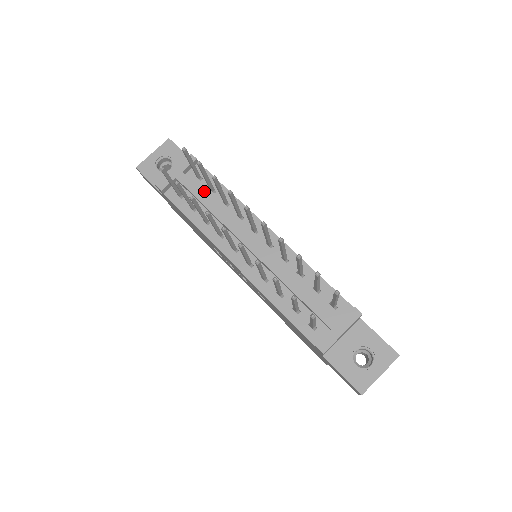
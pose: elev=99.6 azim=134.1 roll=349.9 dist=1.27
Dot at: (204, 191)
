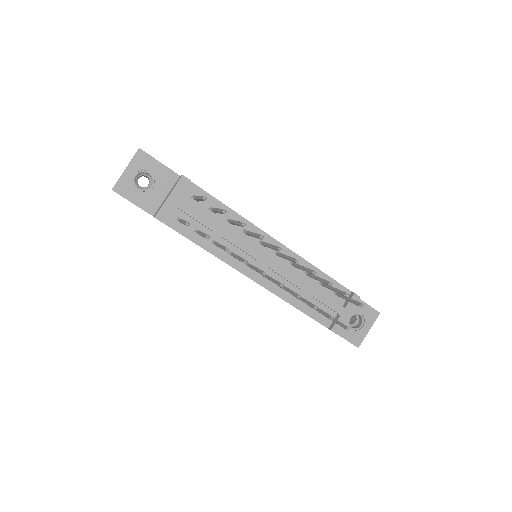
Dot at: (205, 212)
